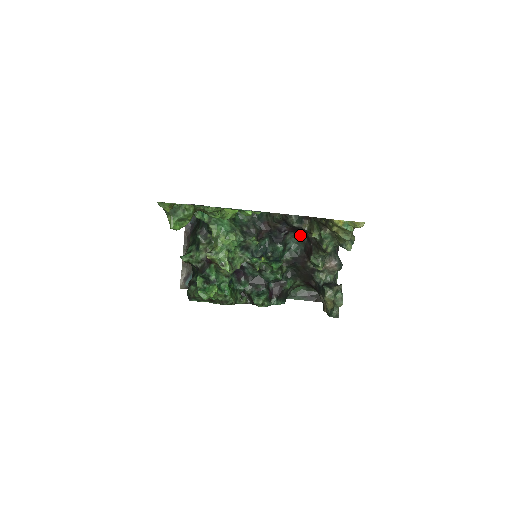
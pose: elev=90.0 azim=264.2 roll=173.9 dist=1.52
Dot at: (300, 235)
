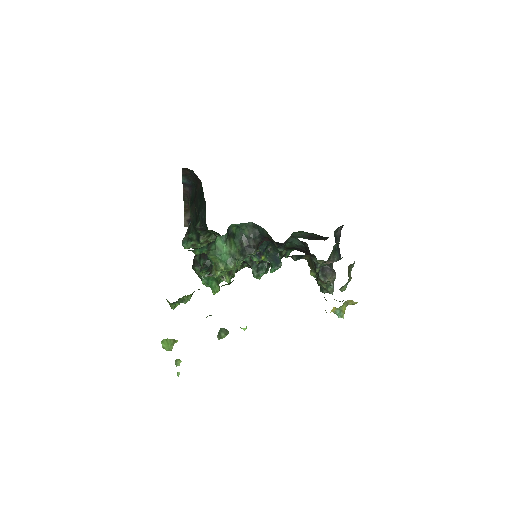
Dot at: (302, 241)
